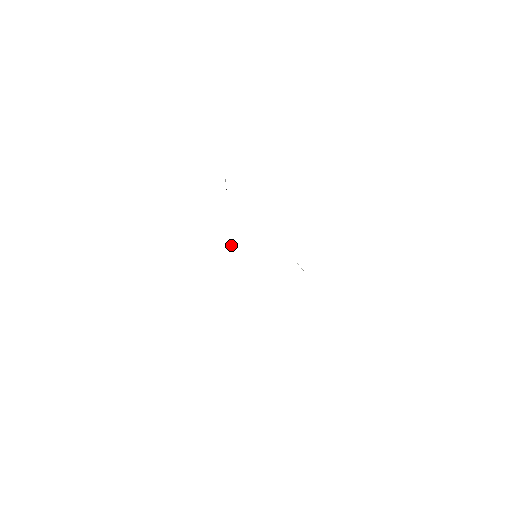
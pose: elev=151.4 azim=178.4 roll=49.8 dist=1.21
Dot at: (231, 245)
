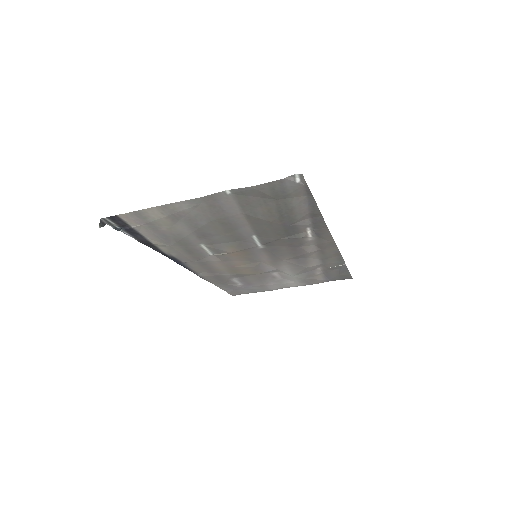
Dot at: (219, 255)
